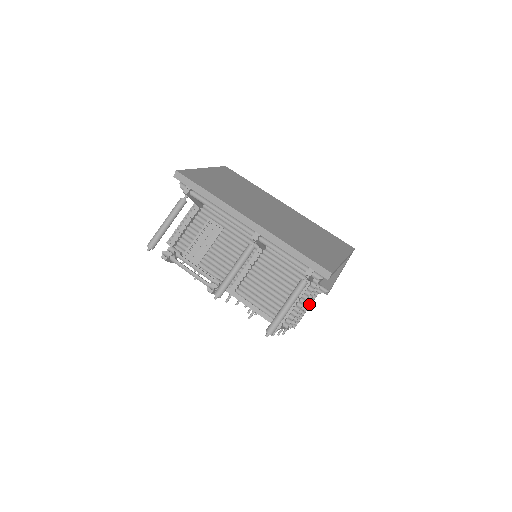
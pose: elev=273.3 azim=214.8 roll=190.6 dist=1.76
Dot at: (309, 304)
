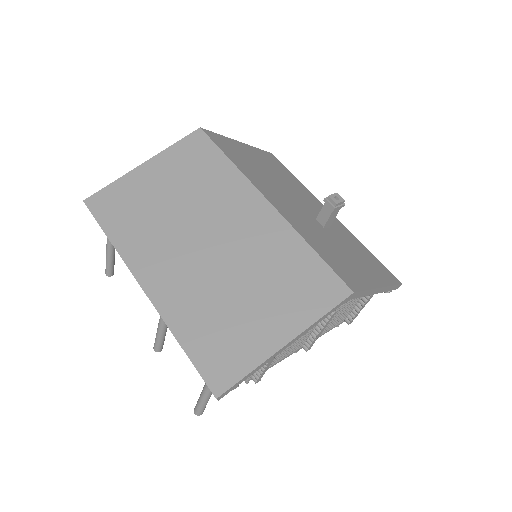
Dot at: (363, 301)
